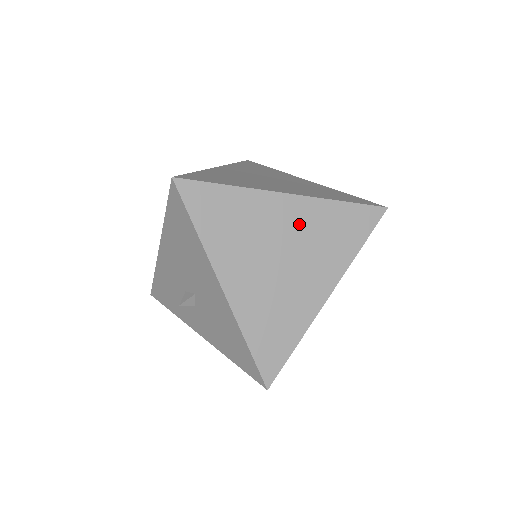
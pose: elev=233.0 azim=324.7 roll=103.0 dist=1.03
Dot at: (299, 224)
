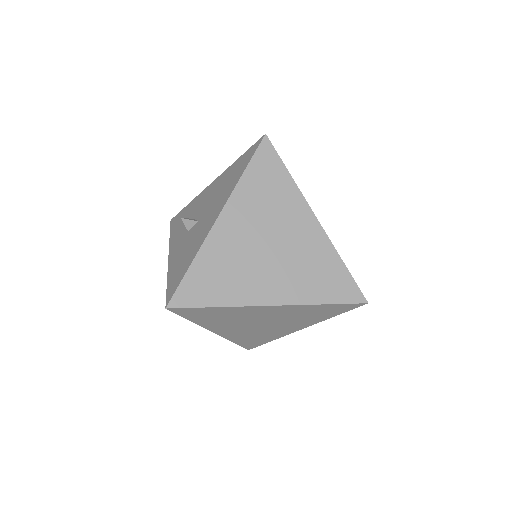
Dot at: (303, 242)
